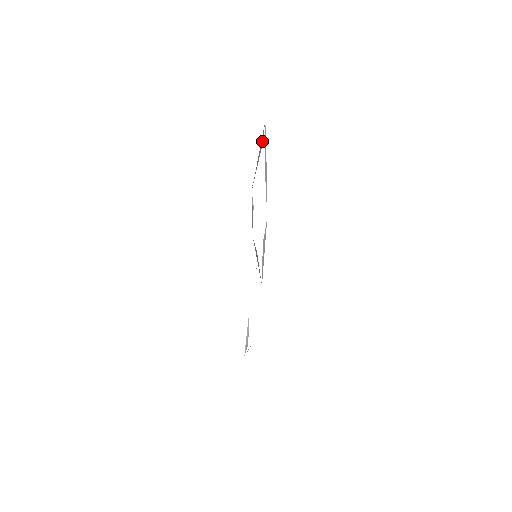
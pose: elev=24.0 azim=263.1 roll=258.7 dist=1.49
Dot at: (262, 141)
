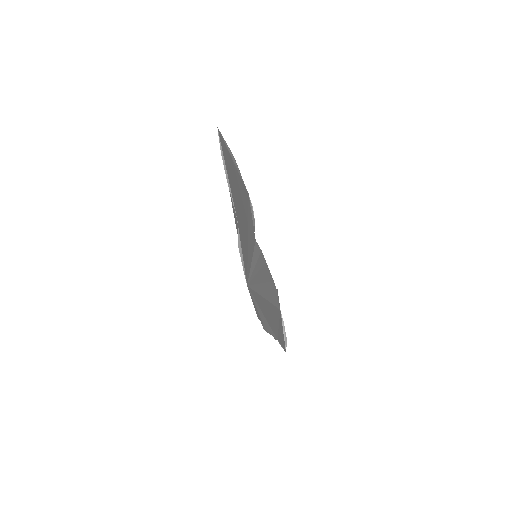
Dot at: (229, 148)
